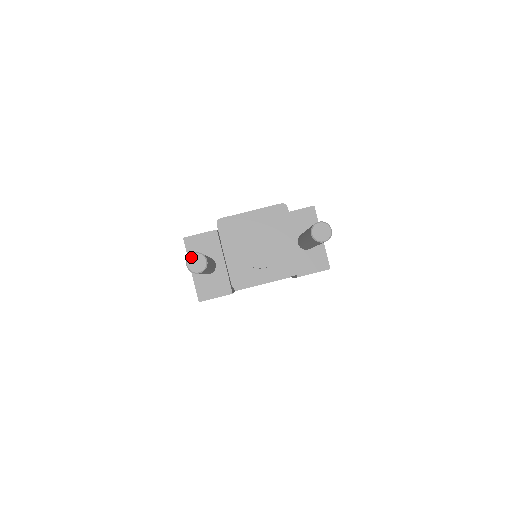
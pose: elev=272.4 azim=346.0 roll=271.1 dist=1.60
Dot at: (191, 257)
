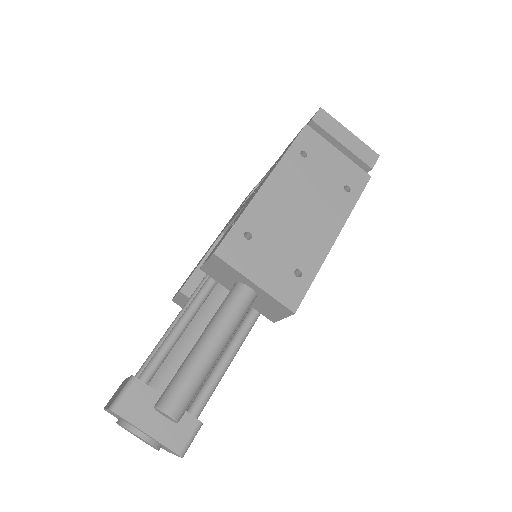
Dot at: occluded
